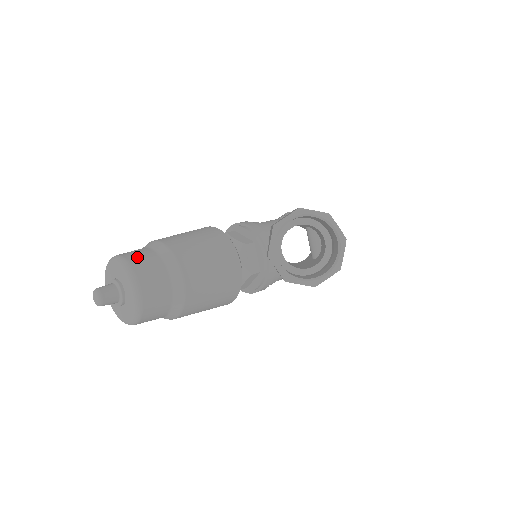
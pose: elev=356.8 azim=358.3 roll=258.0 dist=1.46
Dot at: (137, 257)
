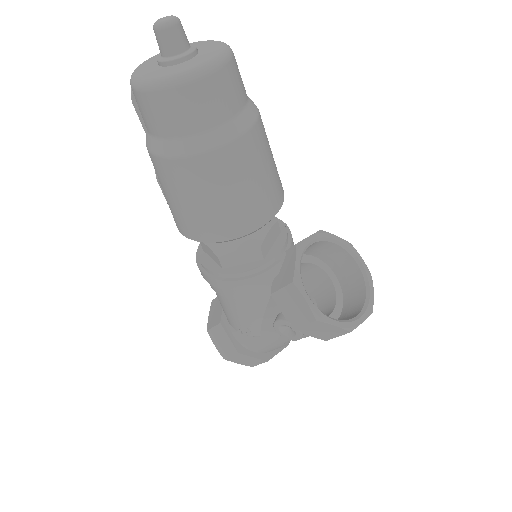
Dot at: occluded
